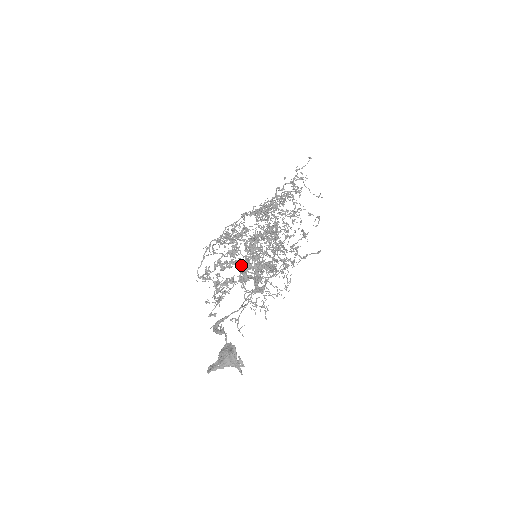
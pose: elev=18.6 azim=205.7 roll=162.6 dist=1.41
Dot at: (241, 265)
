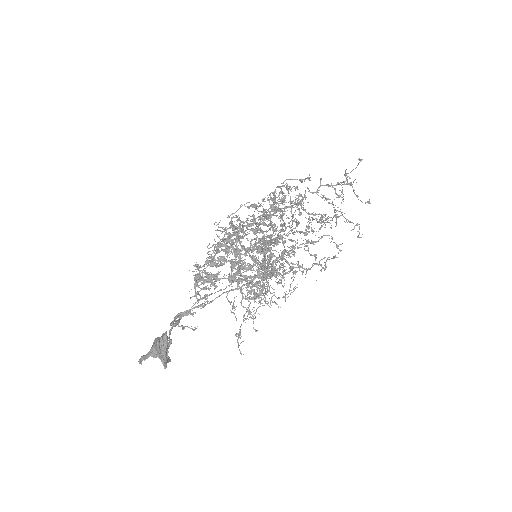
Dot at: occluded
